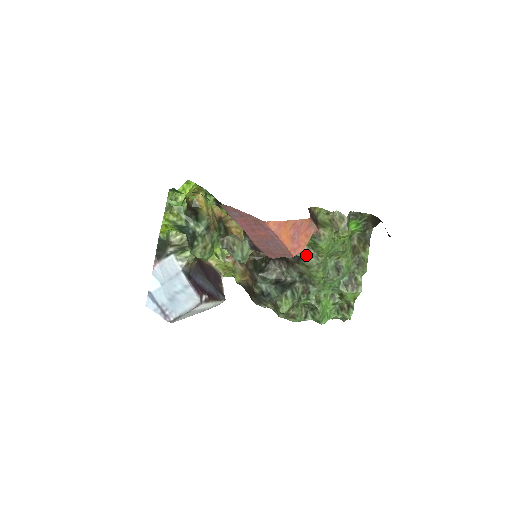
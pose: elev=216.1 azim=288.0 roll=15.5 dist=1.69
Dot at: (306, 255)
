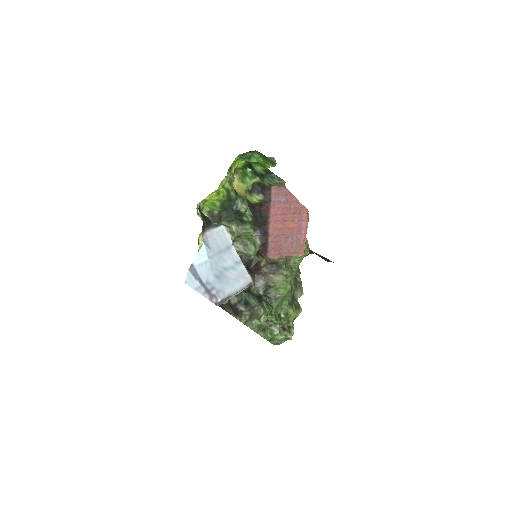
Dot at: (286, 265)
